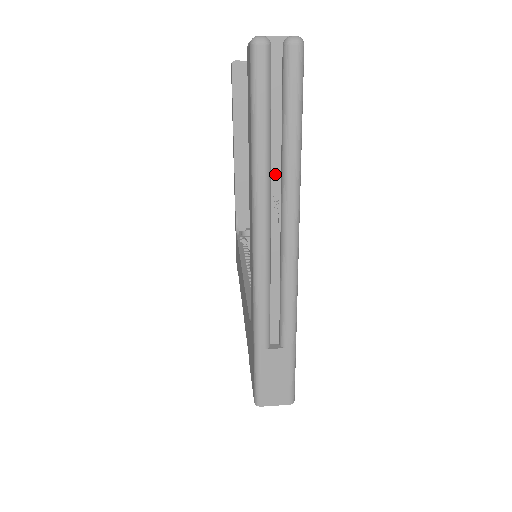
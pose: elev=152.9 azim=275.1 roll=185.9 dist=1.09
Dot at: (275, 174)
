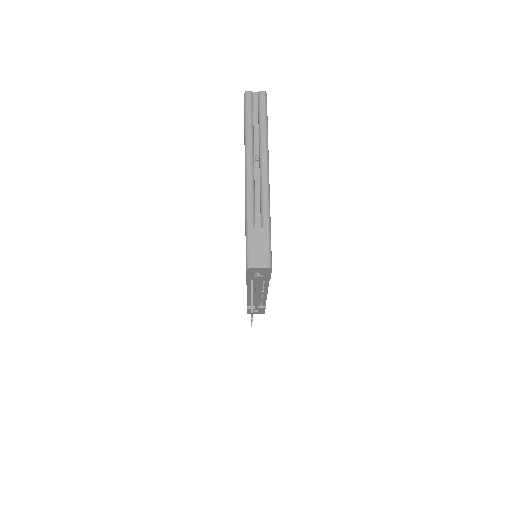
Dot at: (256, 142)
